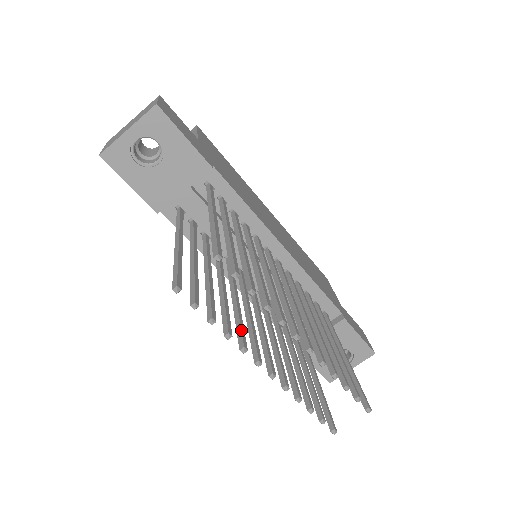
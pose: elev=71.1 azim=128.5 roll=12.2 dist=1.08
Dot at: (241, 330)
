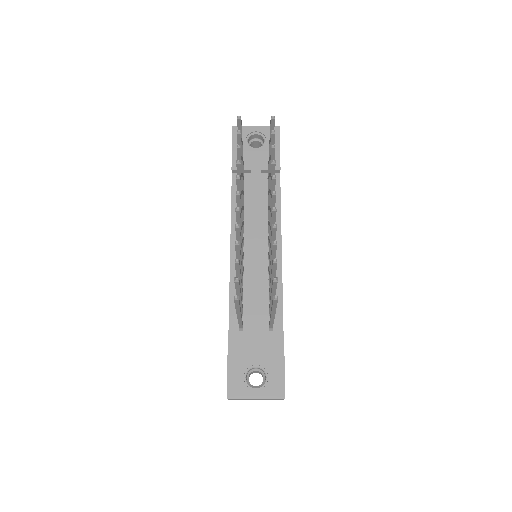
Dot at: occluded
